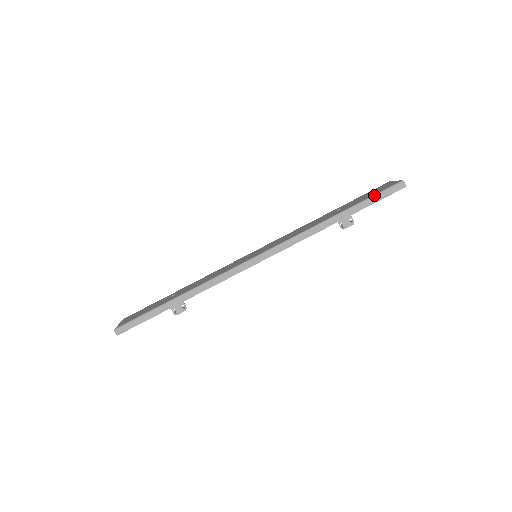
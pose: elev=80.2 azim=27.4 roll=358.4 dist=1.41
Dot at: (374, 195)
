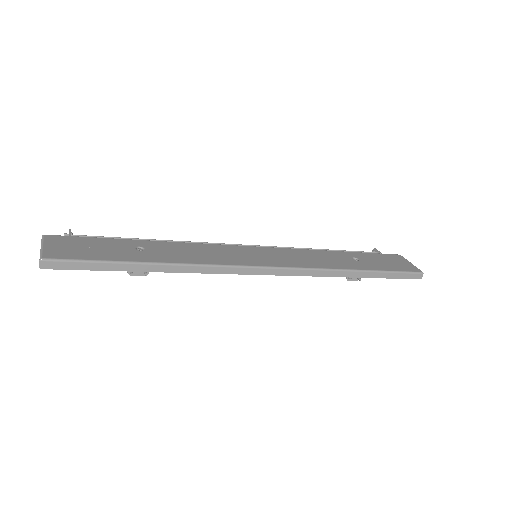
Dot at: (398, 271)
